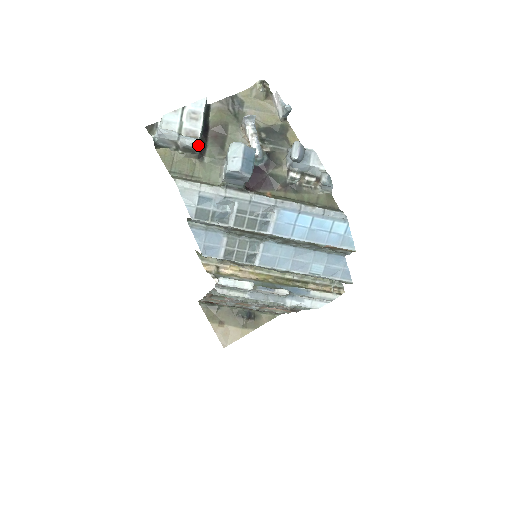
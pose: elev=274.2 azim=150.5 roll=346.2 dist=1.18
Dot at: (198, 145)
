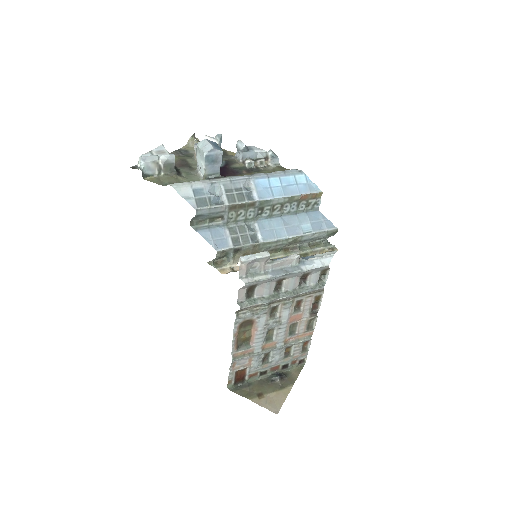
Dot at: (174, 158)
